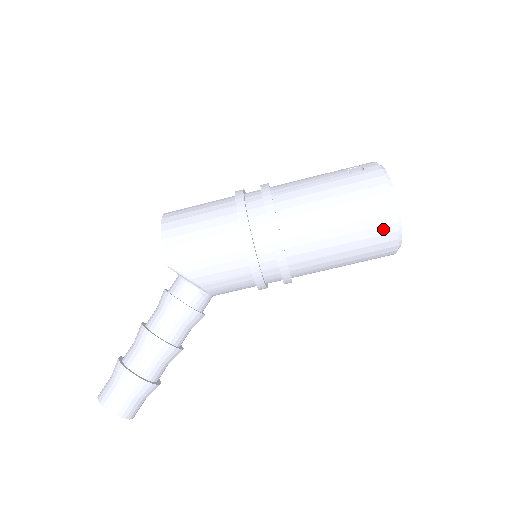
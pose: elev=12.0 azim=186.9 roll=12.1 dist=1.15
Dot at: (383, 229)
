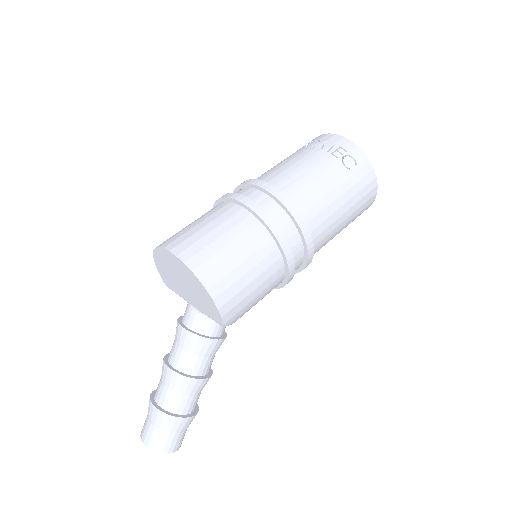
Dot at: occluded
